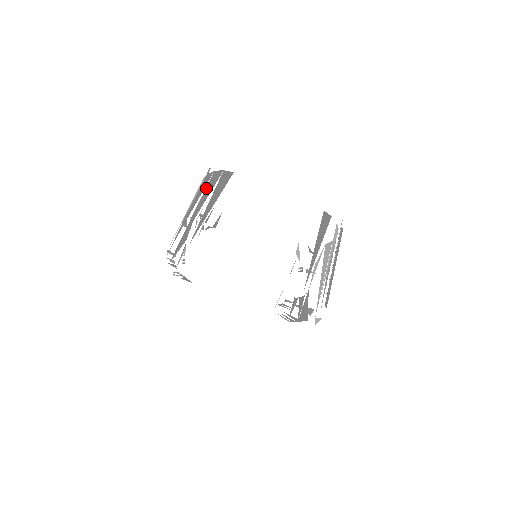
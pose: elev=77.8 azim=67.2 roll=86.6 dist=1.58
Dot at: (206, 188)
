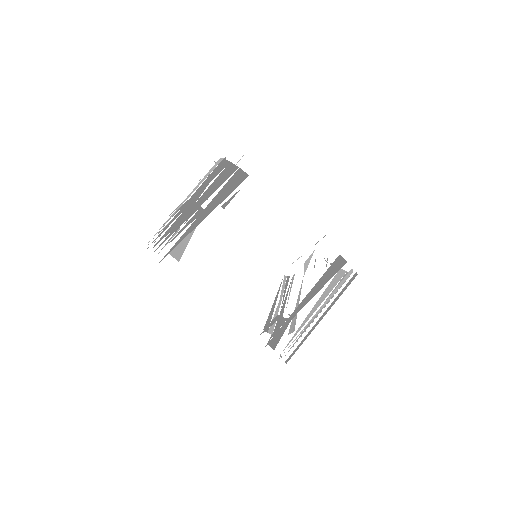
Dot at: (210, 186)
